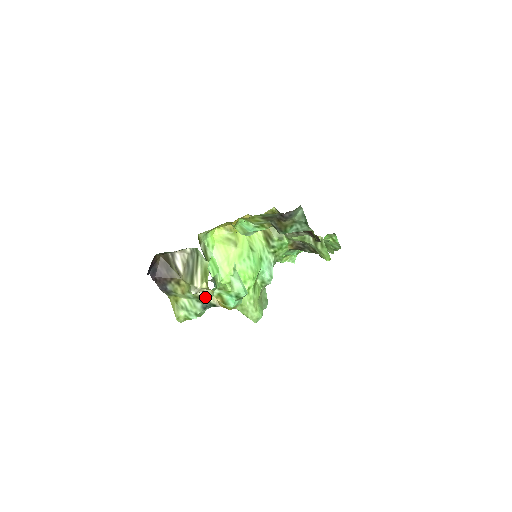
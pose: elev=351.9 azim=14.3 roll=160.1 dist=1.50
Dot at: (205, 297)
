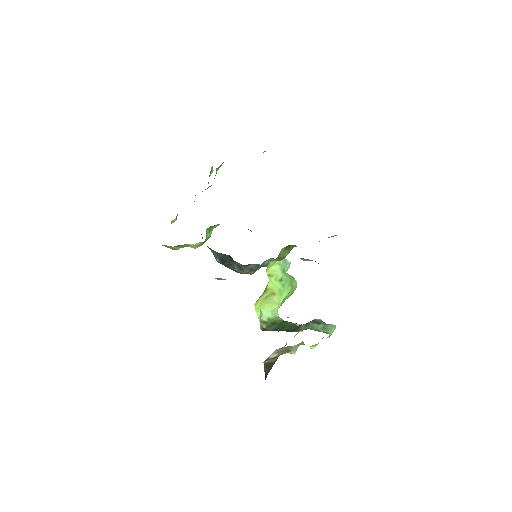
Dot at: occluded
